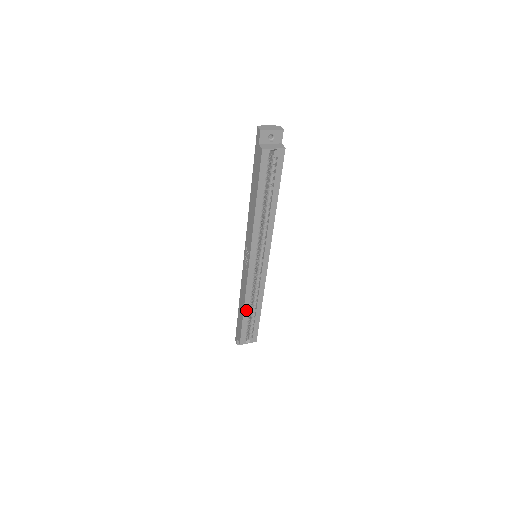
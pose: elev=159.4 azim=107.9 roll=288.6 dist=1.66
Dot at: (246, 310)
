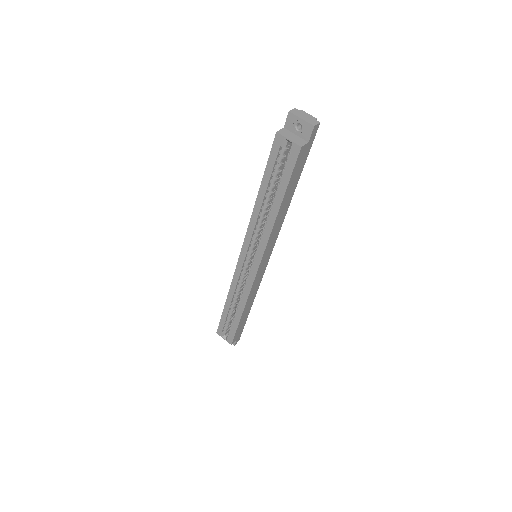
Dot at: (228, 303)
